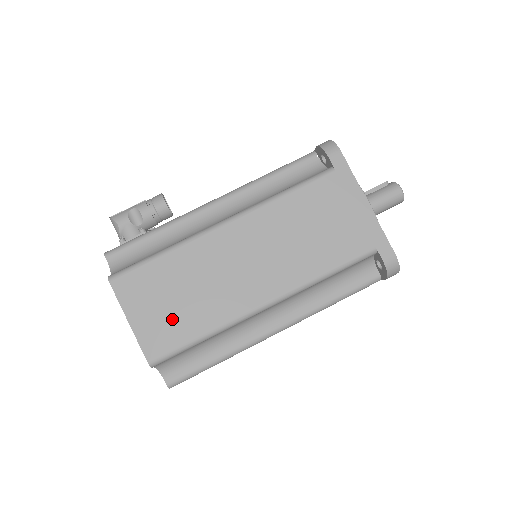
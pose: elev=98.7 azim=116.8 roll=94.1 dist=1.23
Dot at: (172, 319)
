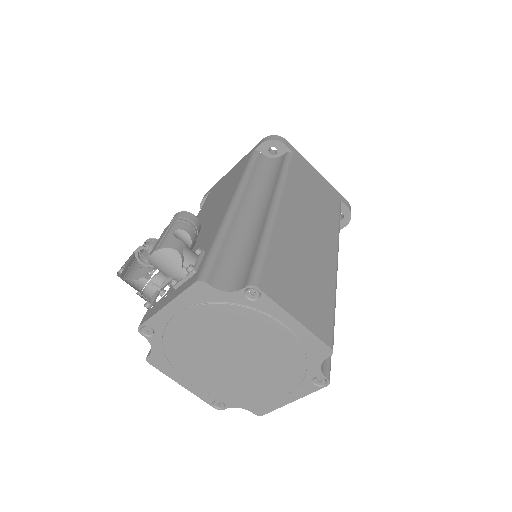
Dot at: (313, 299)
